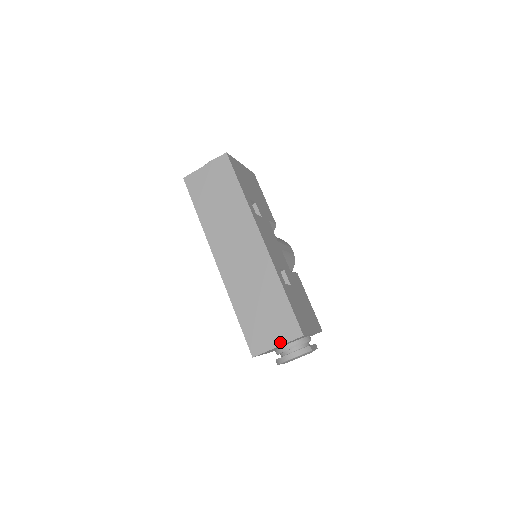
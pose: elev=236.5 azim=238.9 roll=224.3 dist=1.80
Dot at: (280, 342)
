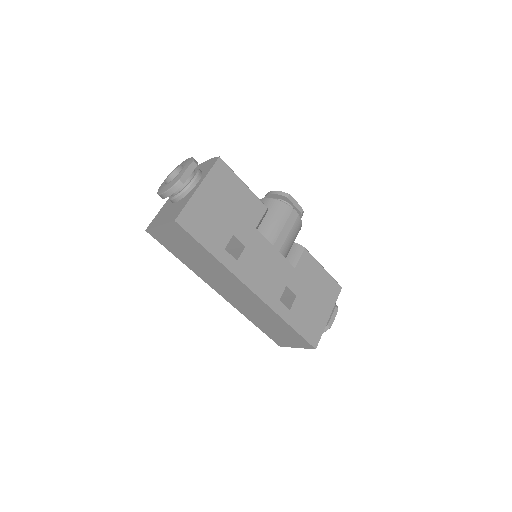
Dot at: (298, 347)
